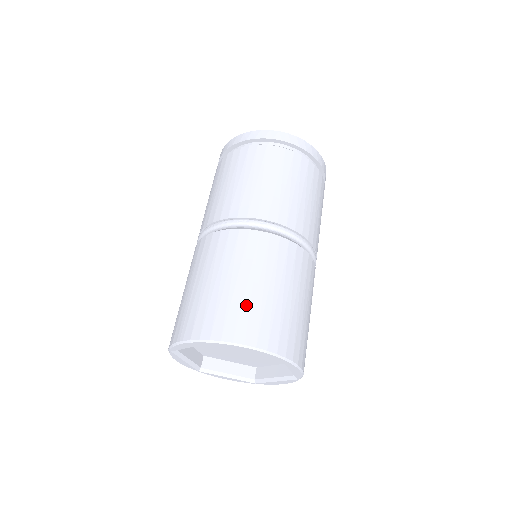
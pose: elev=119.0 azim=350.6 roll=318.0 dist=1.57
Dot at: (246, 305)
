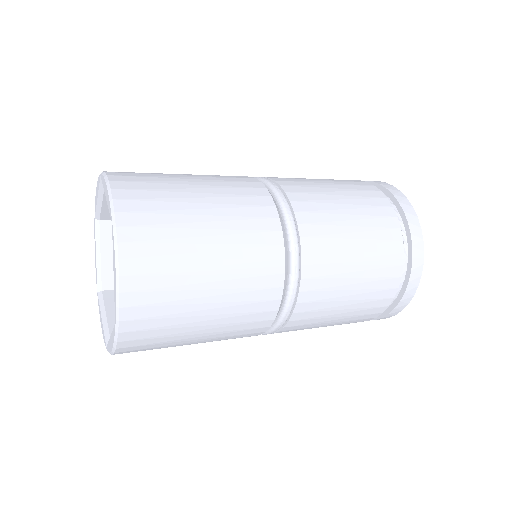
Dot at: occluded
